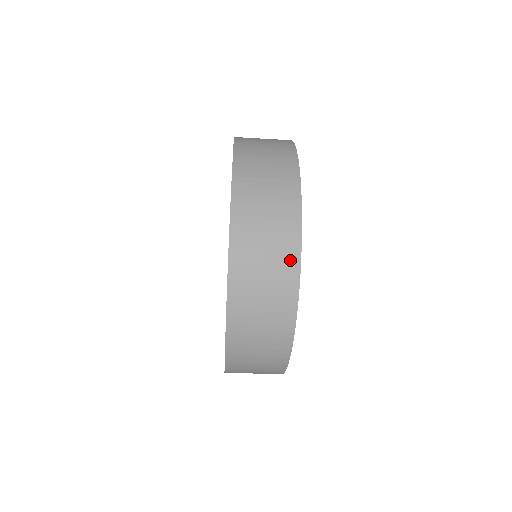
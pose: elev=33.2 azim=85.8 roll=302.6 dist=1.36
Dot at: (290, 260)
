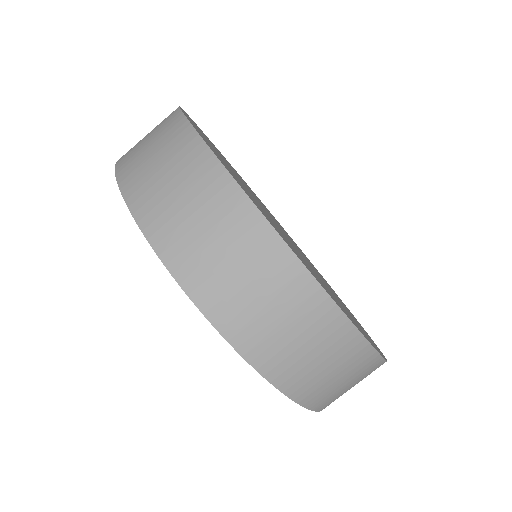
Dot at: (194, 154)
